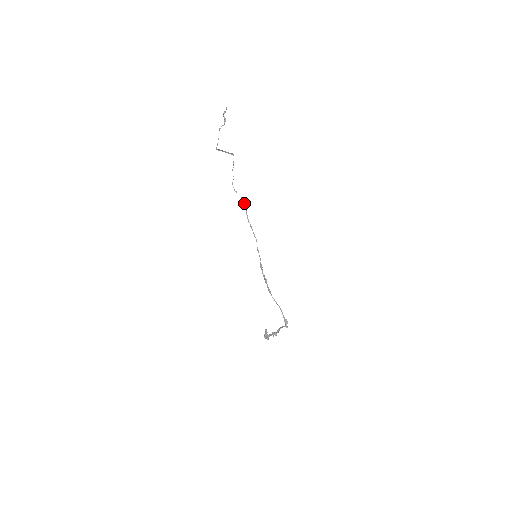
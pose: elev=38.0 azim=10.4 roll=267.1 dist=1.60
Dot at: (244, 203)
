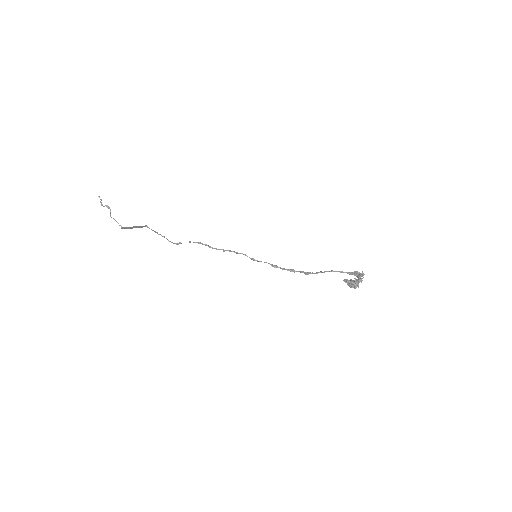
Dot at: (197, 242)
